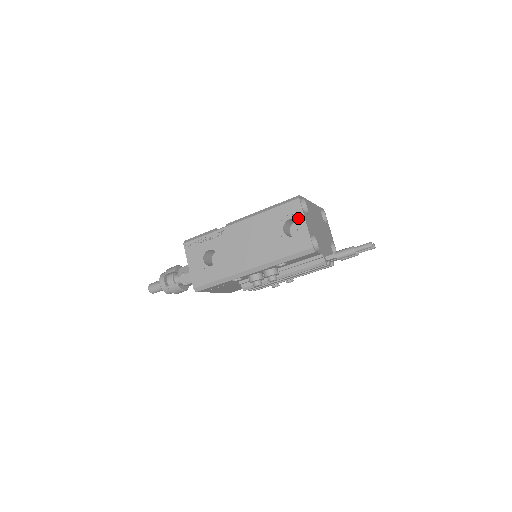
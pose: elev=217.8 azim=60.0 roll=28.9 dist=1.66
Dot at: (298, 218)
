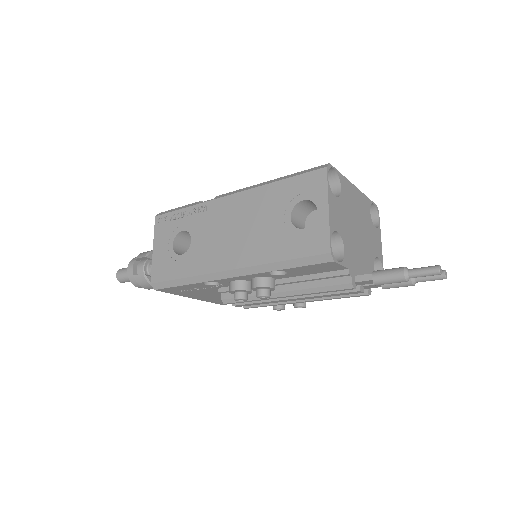
Dot at: (318, 199)
